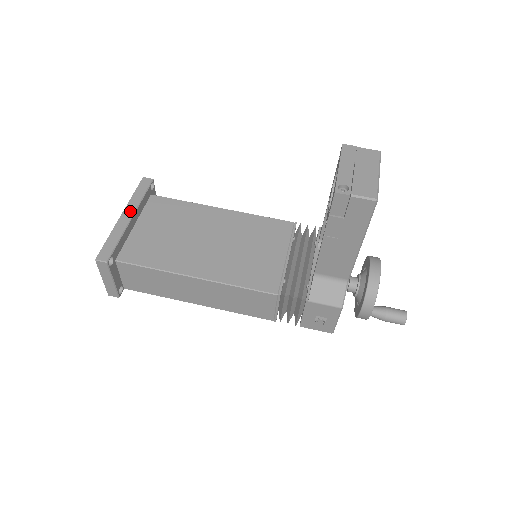
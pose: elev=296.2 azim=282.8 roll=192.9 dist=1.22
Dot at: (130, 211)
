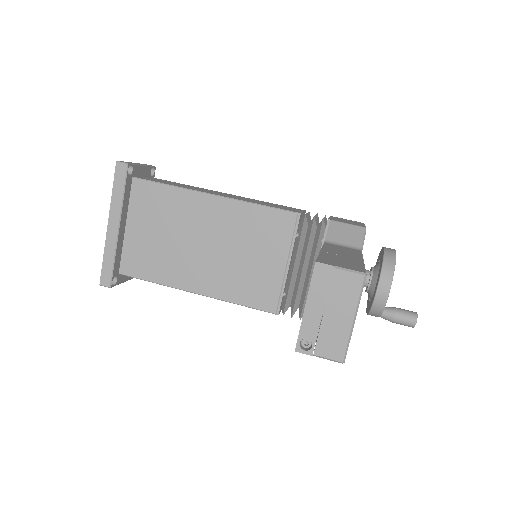
Dot at: (115, 219)
